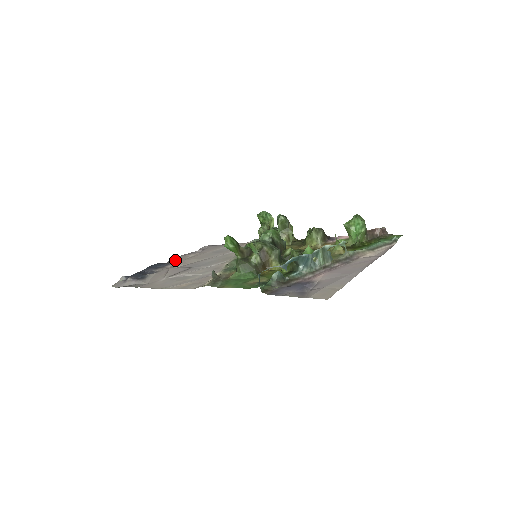
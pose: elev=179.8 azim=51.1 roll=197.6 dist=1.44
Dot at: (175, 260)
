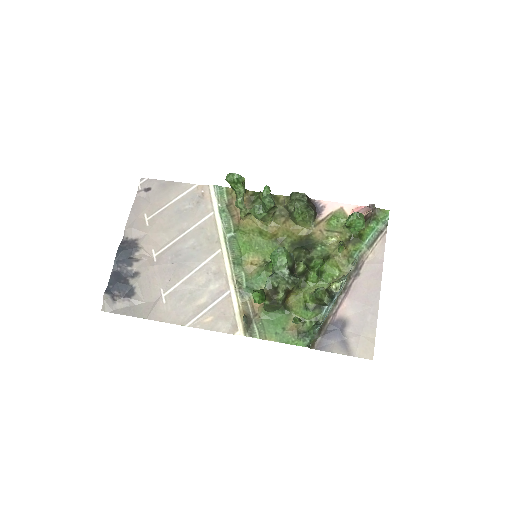
Dot at: (135, 235)
